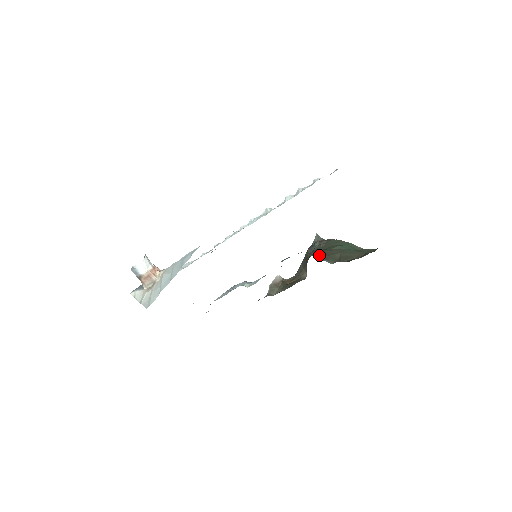
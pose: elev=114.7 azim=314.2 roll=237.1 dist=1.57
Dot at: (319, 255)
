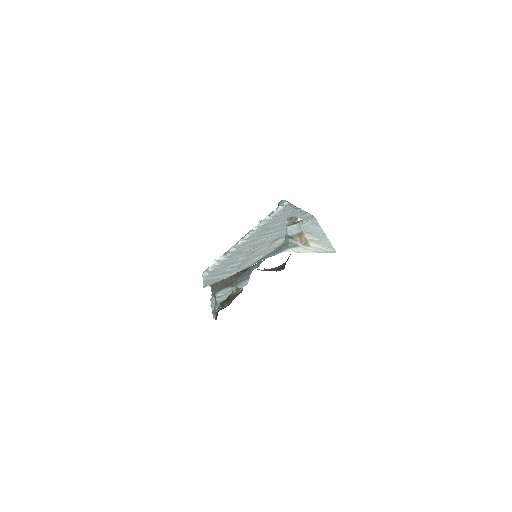
Dot at: occluded
